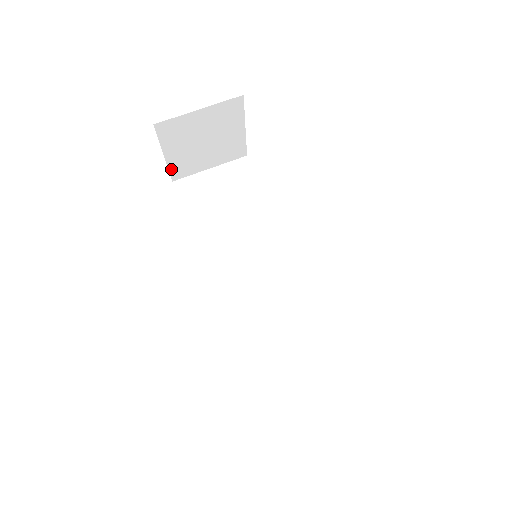
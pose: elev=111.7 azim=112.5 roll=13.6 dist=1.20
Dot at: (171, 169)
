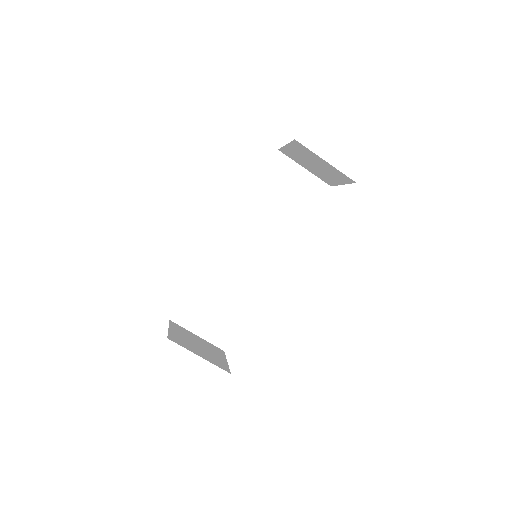
Dot at: (283, 148)
